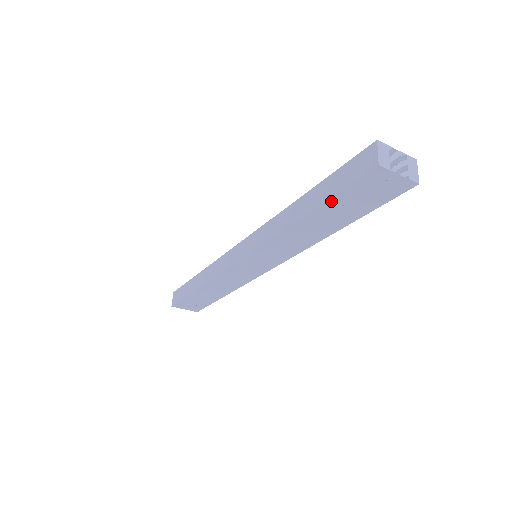
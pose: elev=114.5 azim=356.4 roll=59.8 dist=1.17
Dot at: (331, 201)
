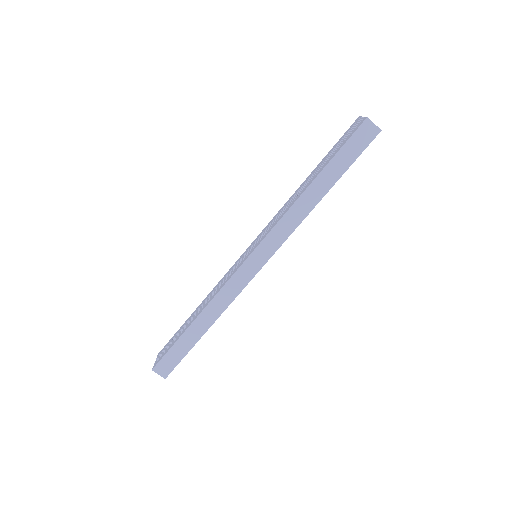
Dot at: (346, 170)
